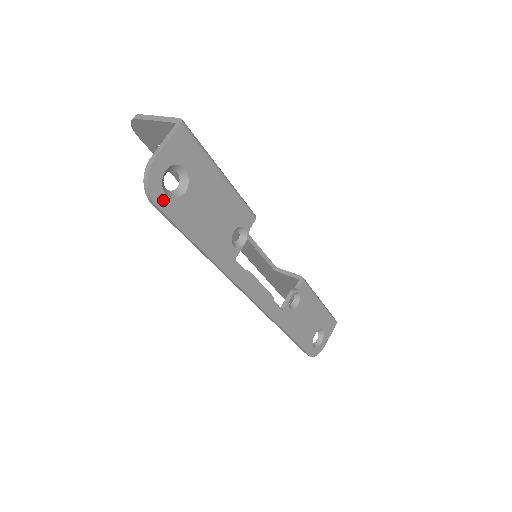
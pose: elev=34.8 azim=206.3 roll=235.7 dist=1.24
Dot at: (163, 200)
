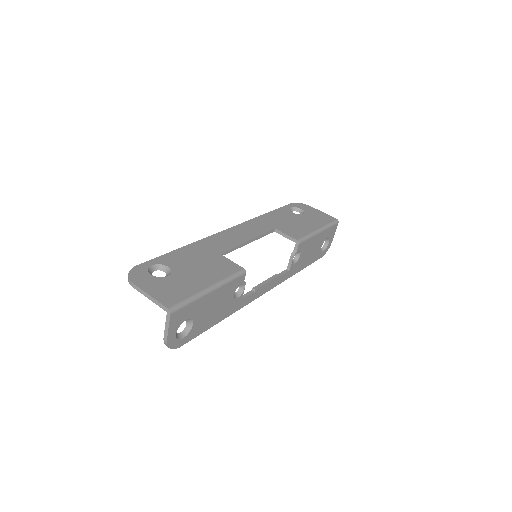
Dot at: (183, 341)
